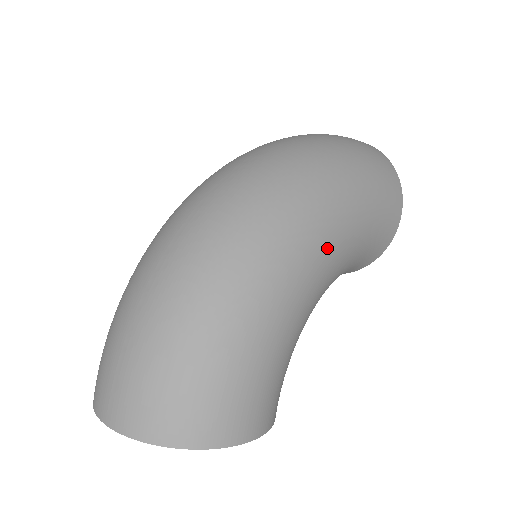
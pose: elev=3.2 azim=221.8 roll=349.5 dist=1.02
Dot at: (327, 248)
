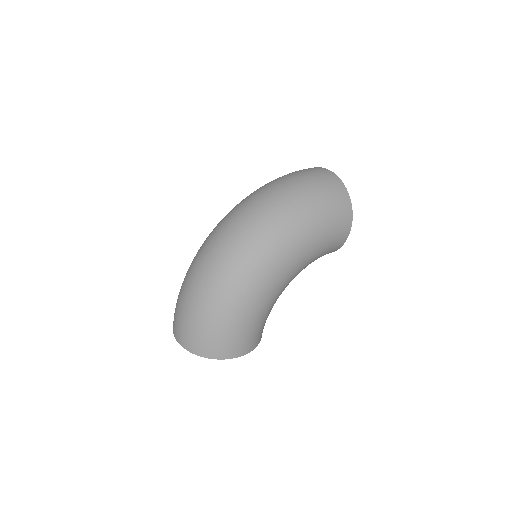
Dot at: (287, 268)
